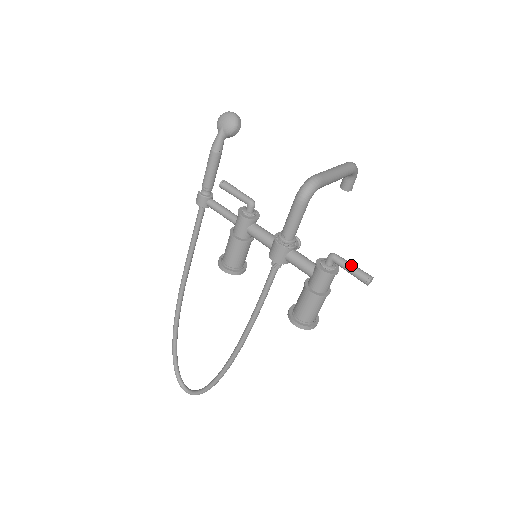
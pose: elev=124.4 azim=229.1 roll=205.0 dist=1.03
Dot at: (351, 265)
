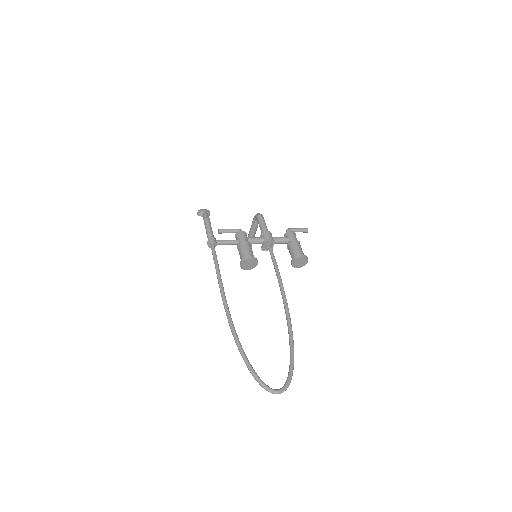
Dot at: (297, 228)
